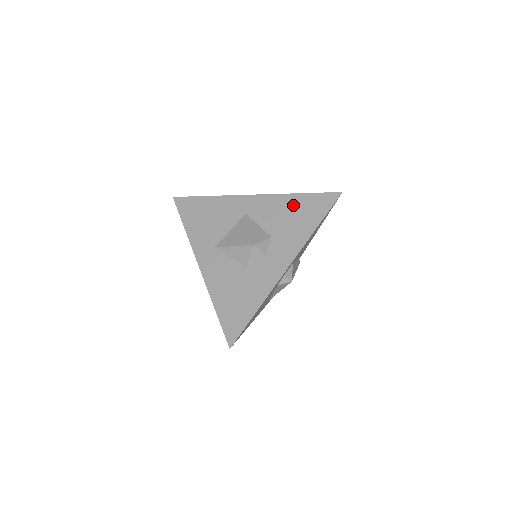
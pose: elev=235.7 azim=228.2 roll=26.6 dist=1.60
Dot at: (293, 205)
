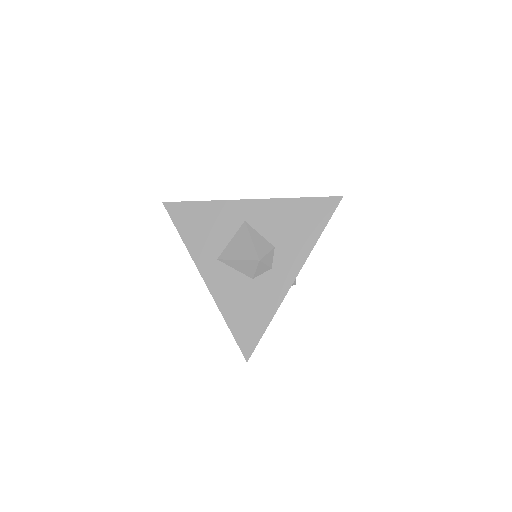
Dot at: (293, 211)
